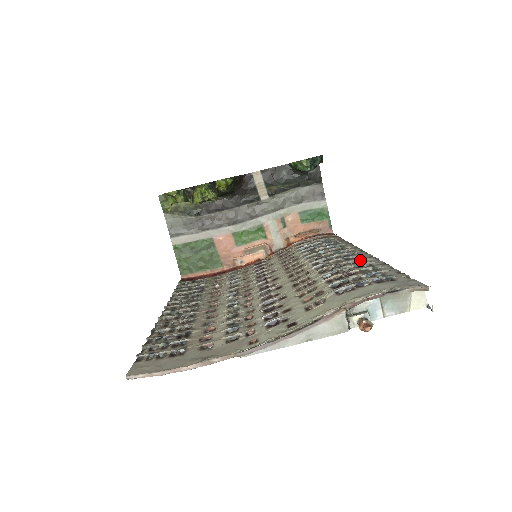
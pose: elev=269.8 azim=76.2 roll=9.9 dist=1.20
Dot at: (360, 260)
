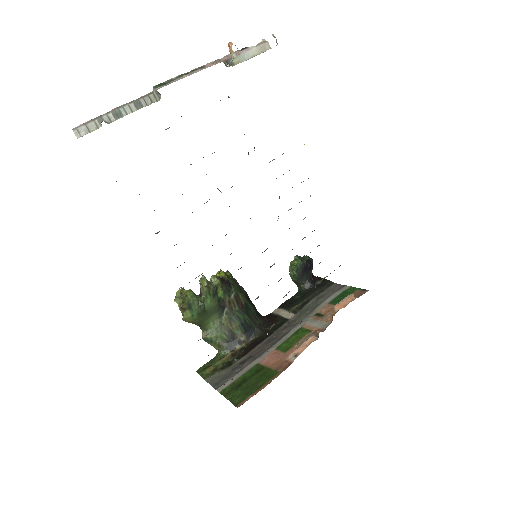
Dot at: occluded
